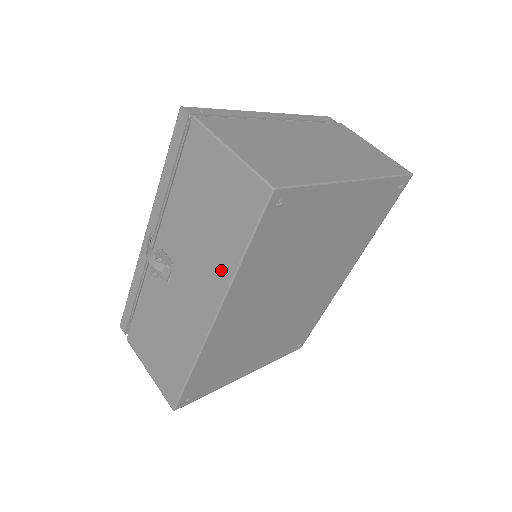
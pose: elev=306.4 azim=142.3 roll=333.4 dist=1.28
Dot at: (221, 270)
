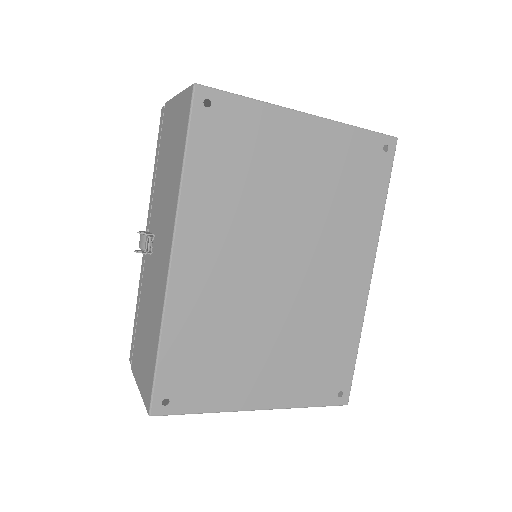
Dot at: (174, 196)
